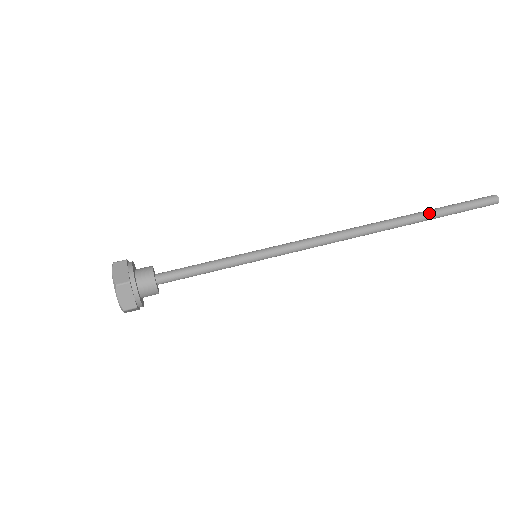
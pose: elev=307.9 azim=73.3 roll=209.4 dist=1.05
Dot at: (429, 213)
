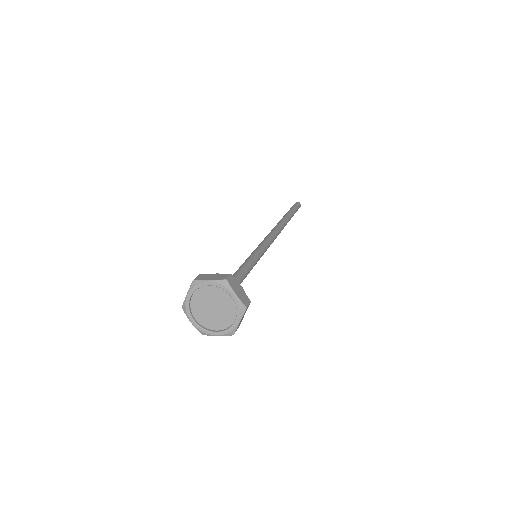
Dot at: (292, 215)
